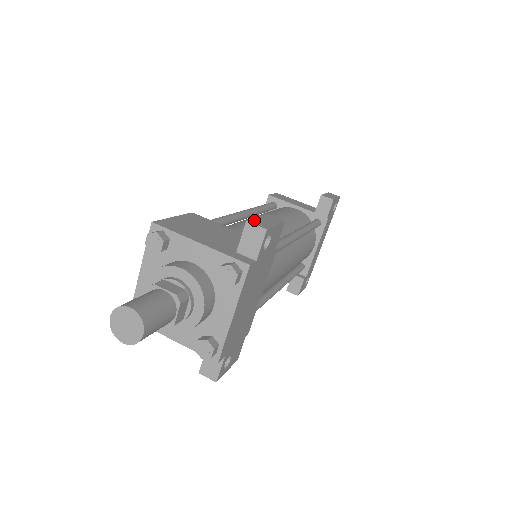
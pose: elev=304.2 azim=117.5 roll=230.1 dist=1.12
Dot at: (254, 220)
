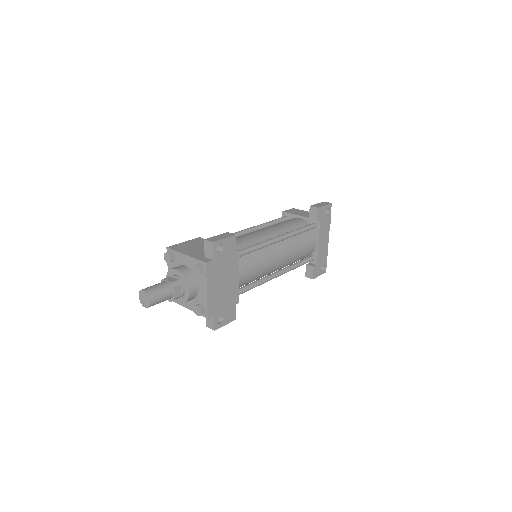
Dot at: (211, 238)
